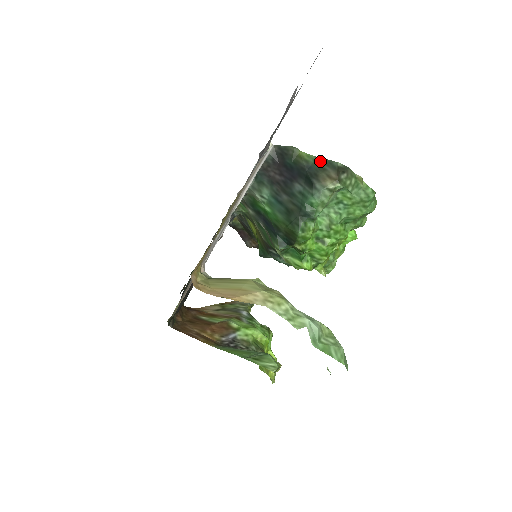
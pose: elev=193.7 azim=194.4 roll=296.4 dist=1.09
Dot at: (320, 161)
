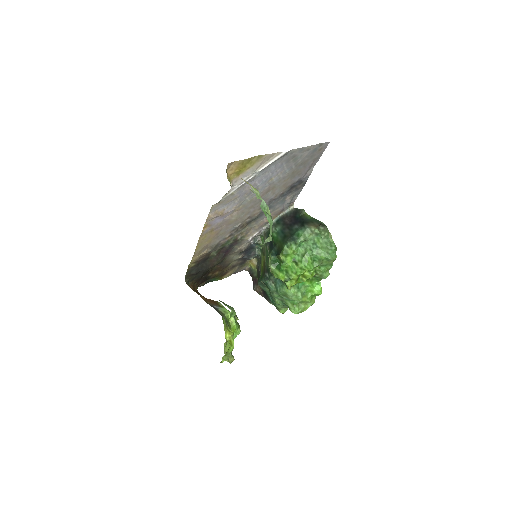
Dot at: (313, 219)
